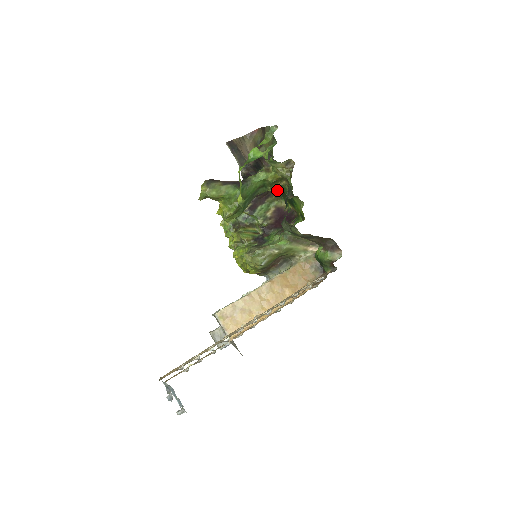
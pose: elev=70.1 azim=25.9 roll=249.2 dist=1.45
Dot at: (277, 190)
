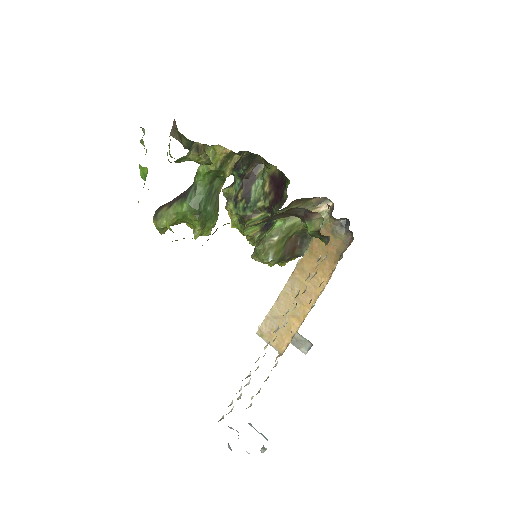
Dot at: (259, 156)
